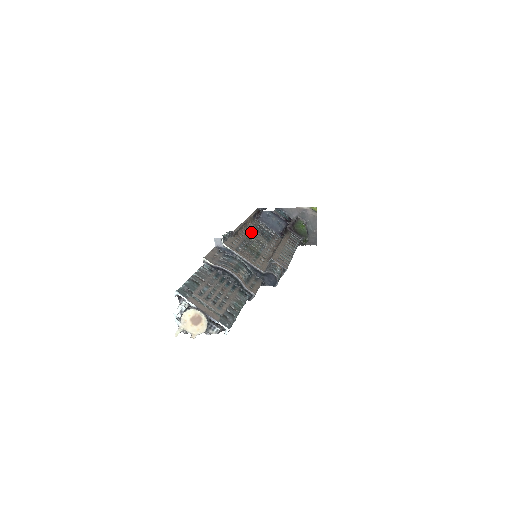
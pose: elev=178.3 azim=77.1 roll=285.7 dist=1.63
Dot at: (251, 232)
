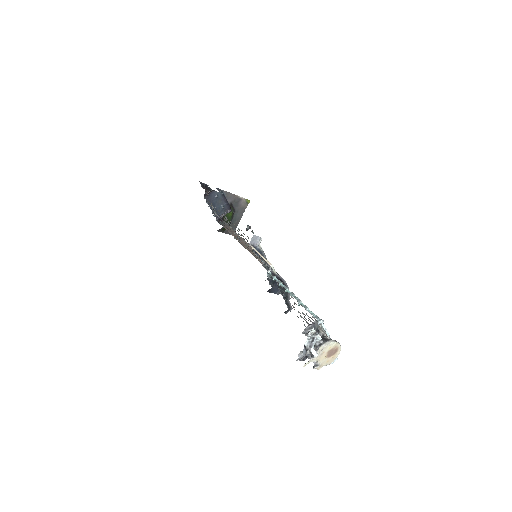
Dot at: occluded
